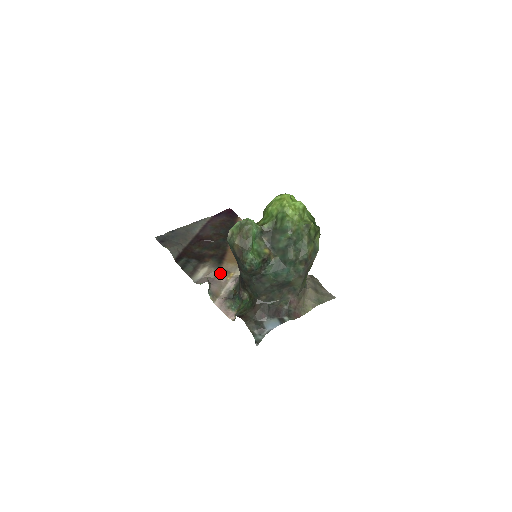
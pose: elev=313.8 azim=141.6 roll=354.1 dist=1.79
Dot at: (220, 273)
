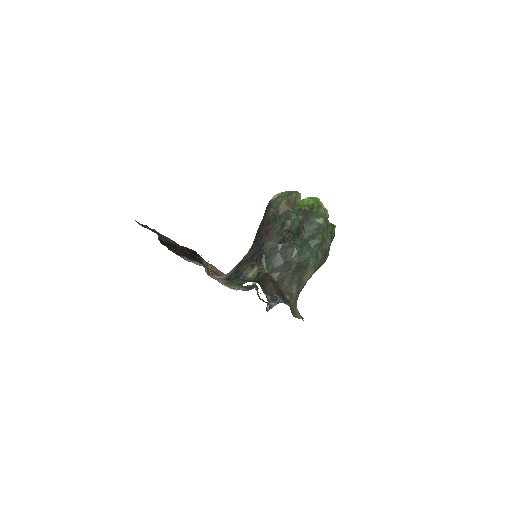
Dot at: occluded
